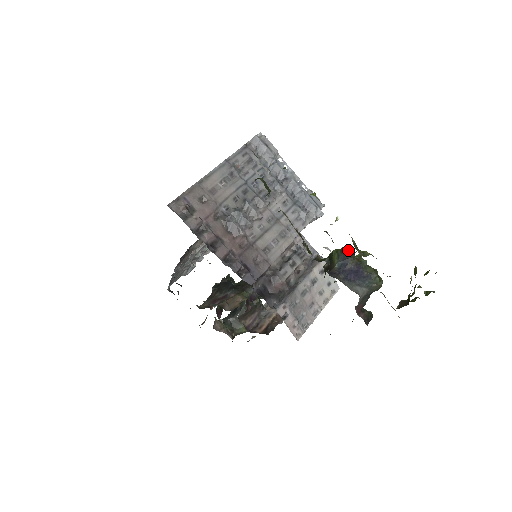
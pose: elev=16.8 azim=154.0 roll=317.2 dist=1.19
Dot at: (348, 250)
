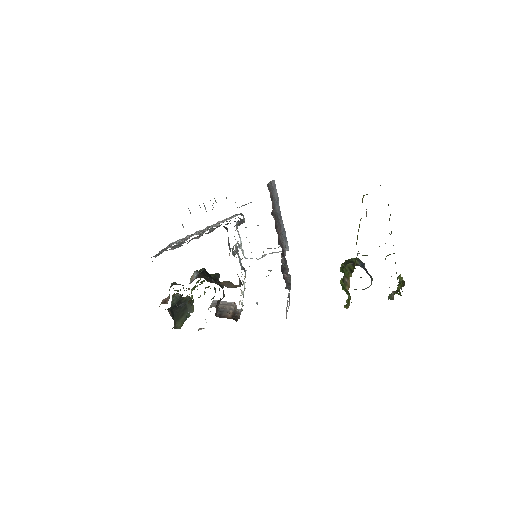
Dot at: occluded
